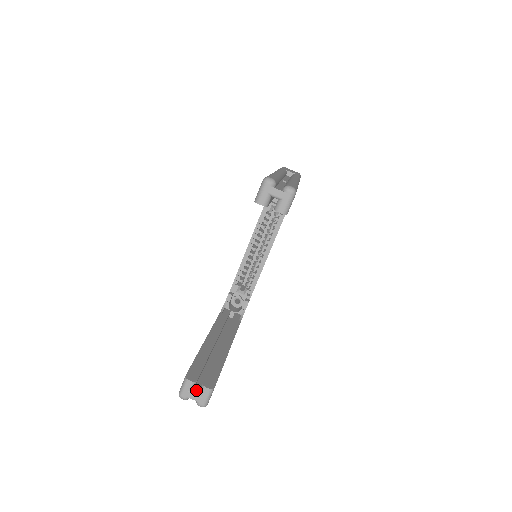
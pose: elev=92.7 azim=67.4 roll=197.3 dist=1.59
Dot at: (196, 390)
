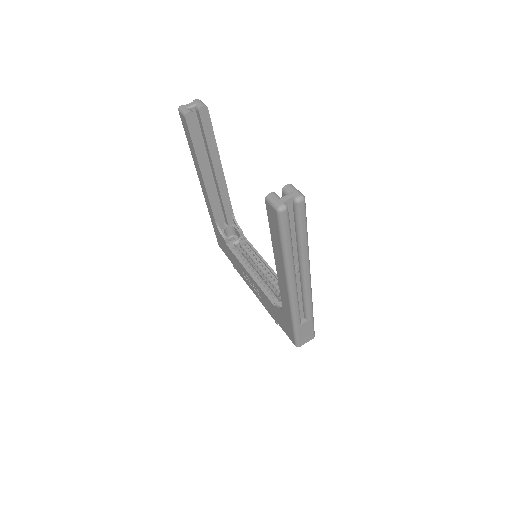
Dot at: (284, 198)
